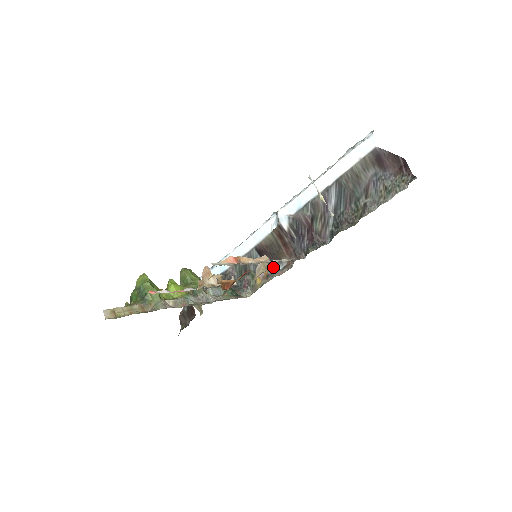
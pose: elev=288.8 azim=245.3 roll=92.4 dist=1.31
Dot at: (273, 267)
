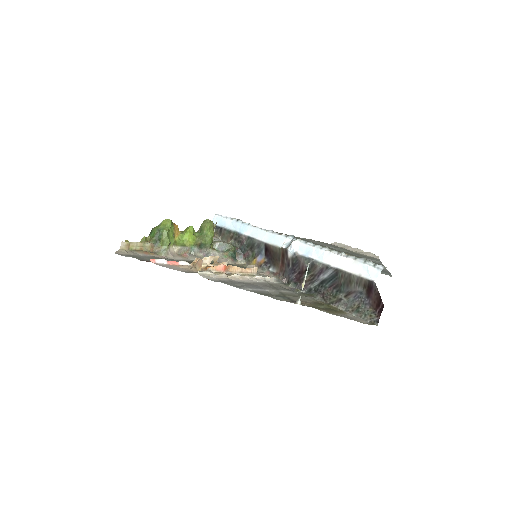
Dot at: (268, 264)
